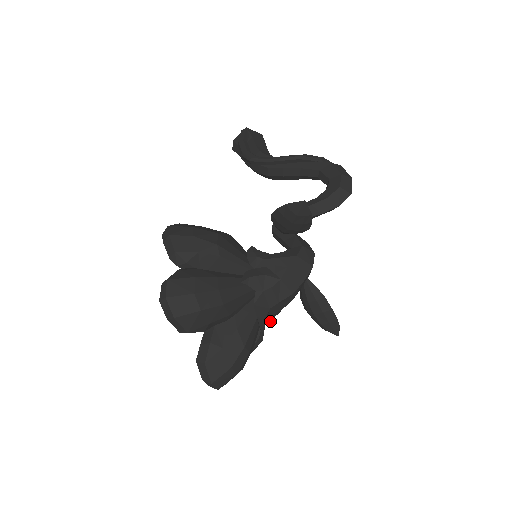
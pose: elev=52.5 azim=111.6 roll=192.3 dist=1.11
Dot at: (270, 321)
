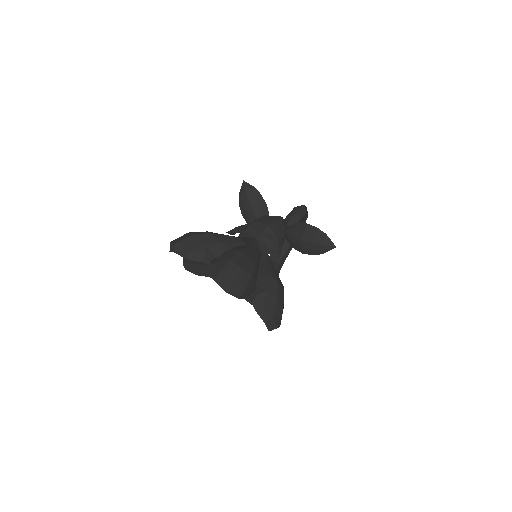
Dot at: (275, 266)
